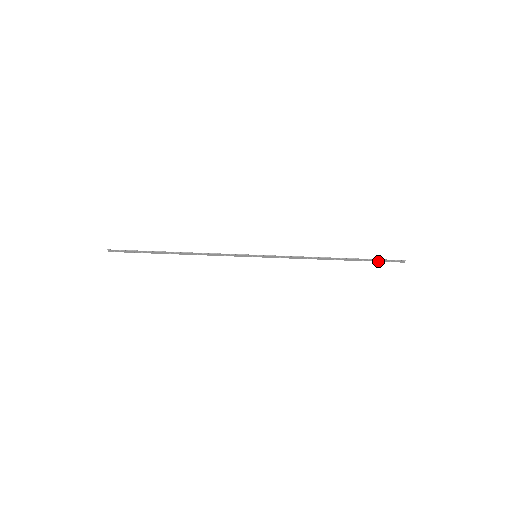
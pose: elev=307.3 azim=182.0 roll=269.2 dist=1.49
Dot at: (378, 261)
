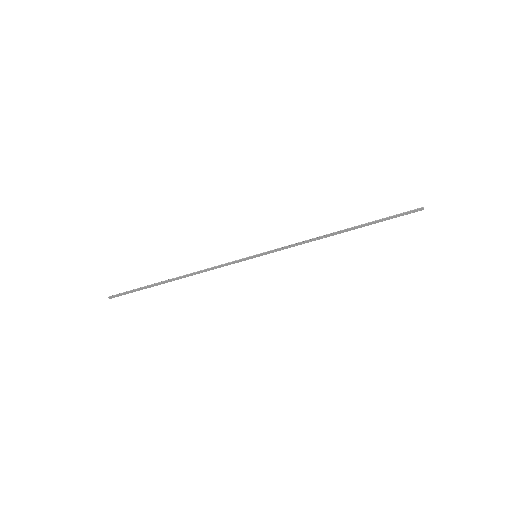
Dot at: (392, 218)
